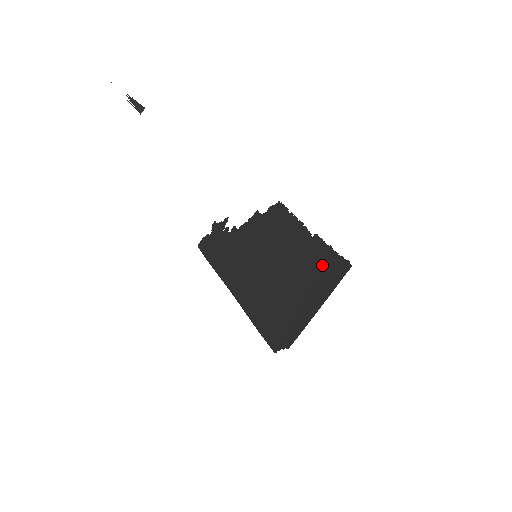
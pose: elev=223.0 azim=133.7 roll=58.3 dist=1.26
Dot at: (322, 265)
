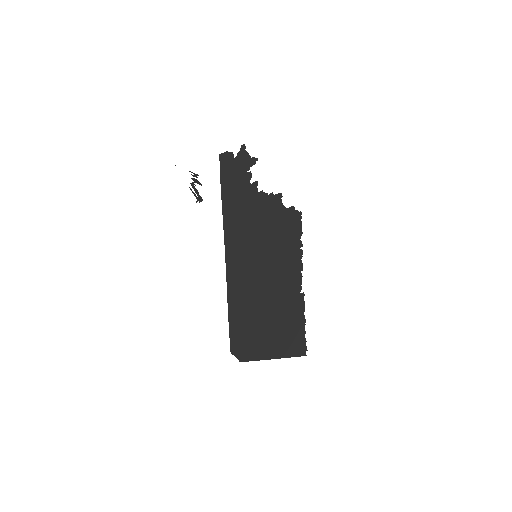
Dot at: (291, 328)
